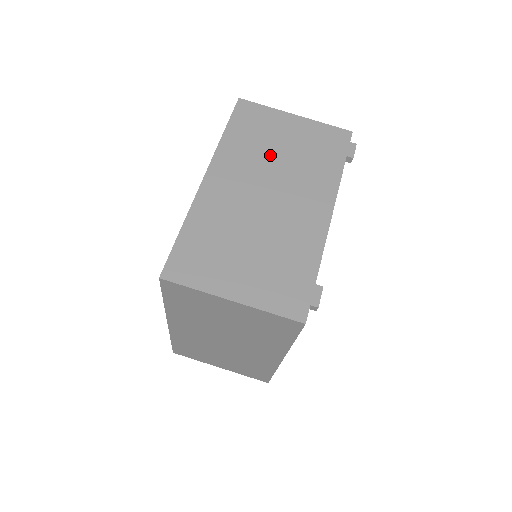
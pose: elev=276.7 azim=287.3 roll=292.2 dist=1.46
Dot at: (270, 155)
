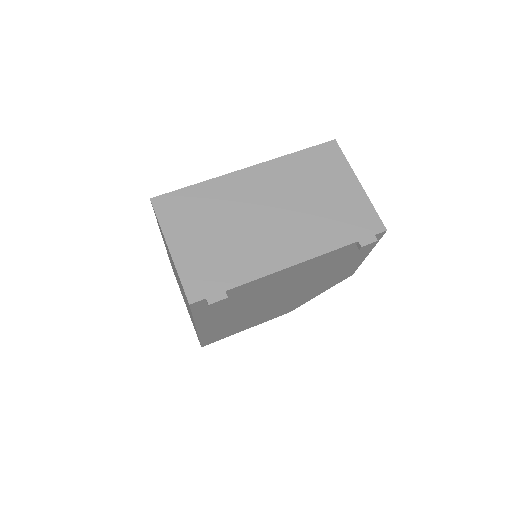
Dot at: (305, 192)
